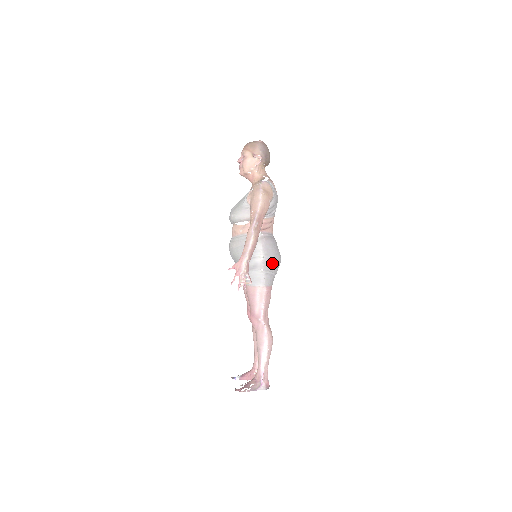
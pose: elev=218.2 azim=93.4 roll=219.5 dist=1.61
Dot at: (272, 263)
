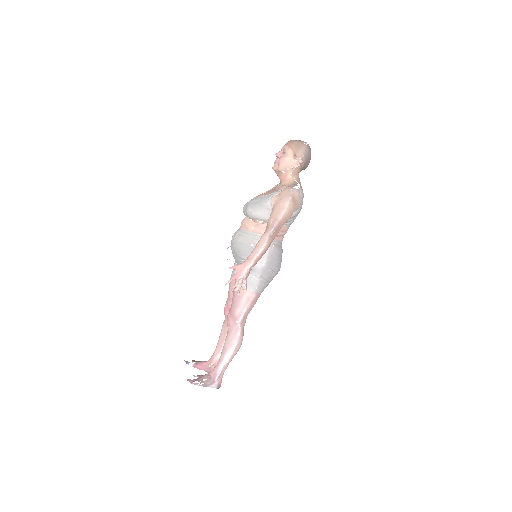
Dot at: (271, 272)
